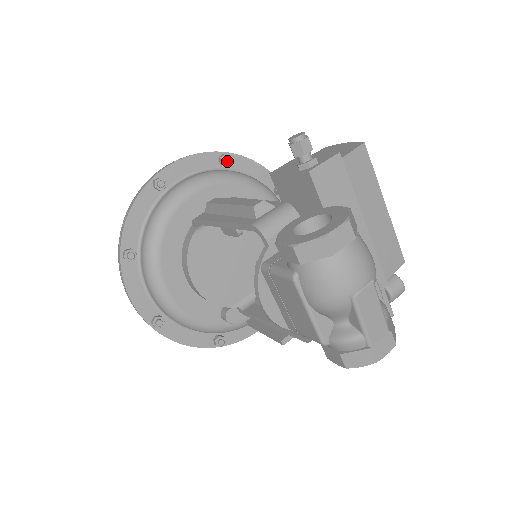
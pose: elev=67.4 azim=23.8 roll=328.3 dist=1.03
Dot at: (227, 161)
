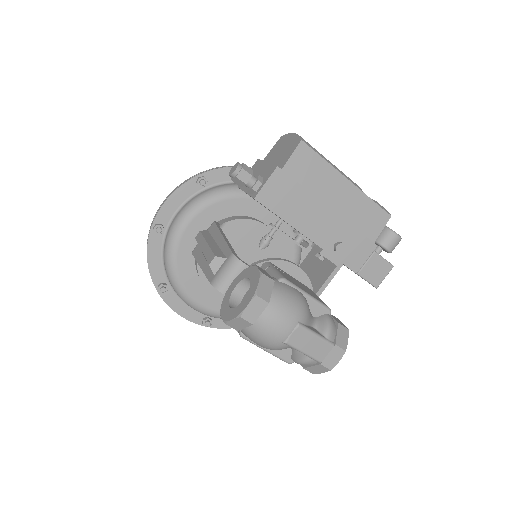
Dot at: (203, 184)
